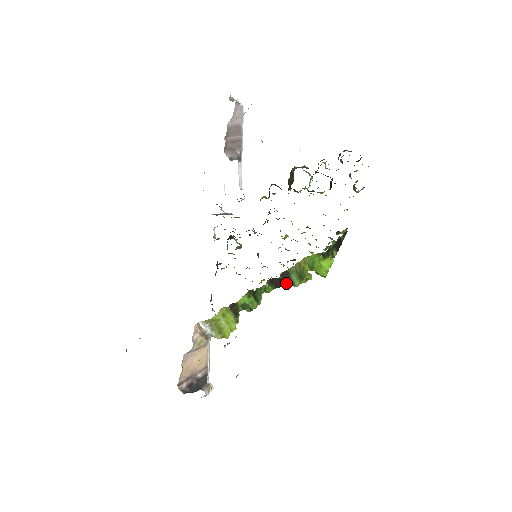
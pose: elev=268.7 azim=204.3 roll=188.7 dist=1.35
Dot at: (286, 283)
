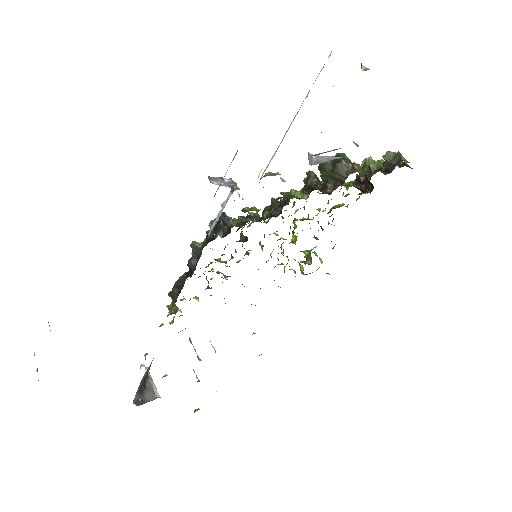
Dot at: occluded
